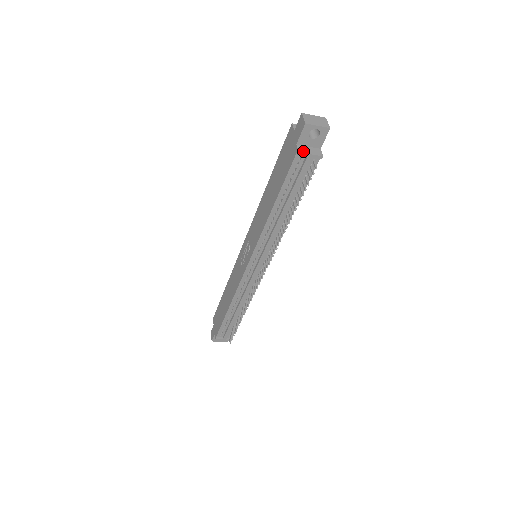
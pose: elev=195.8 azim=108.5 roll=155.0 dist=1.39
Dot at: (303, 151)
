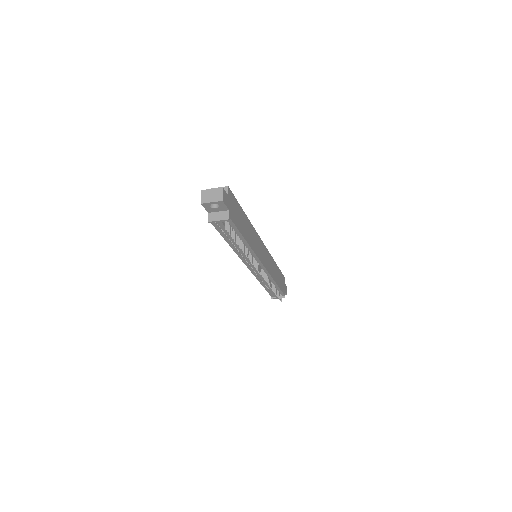
Dot at: (212, 219)
